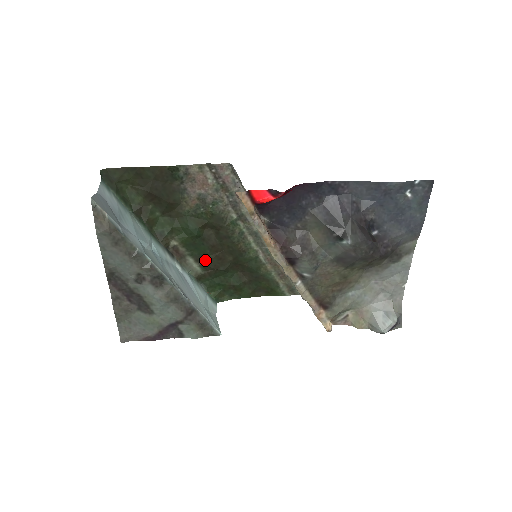
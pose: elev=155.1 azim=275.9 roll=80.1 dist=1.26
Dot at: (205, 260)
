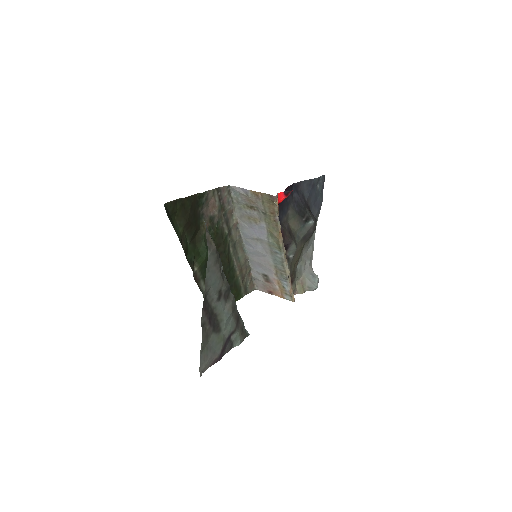
Dot at: occluded
